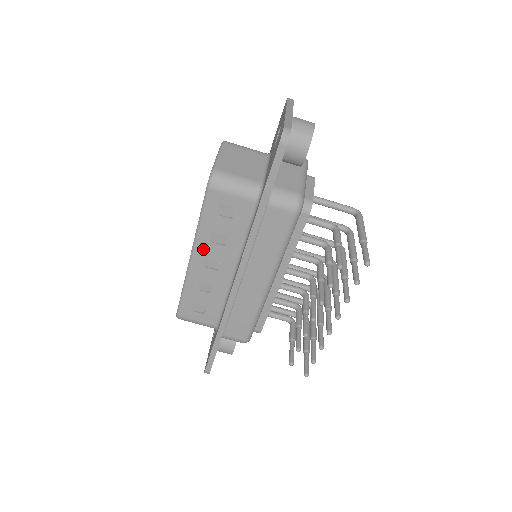
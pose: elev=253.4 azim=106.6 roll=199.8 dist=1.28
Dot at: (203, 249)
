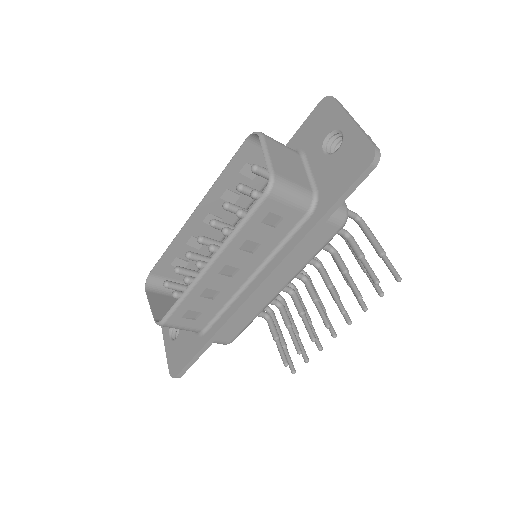
Dot at: (228, 256)
